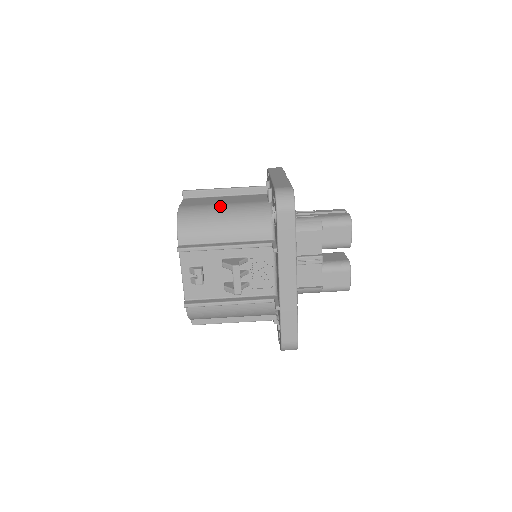
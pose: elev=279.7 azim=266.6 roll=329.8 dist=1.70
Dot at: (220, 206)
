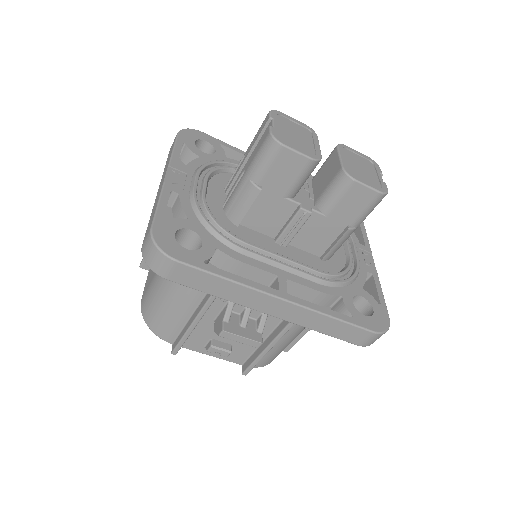
Dot at: occluded
